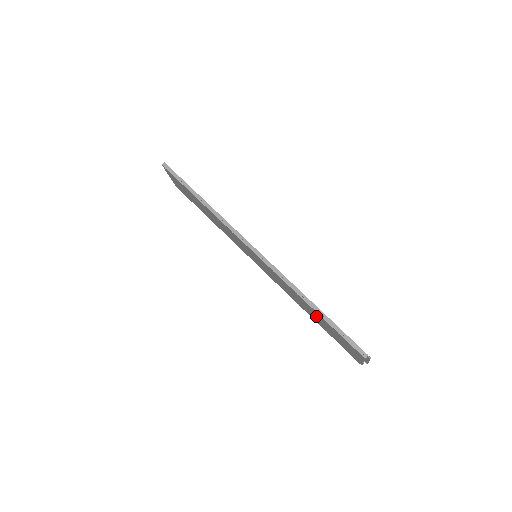
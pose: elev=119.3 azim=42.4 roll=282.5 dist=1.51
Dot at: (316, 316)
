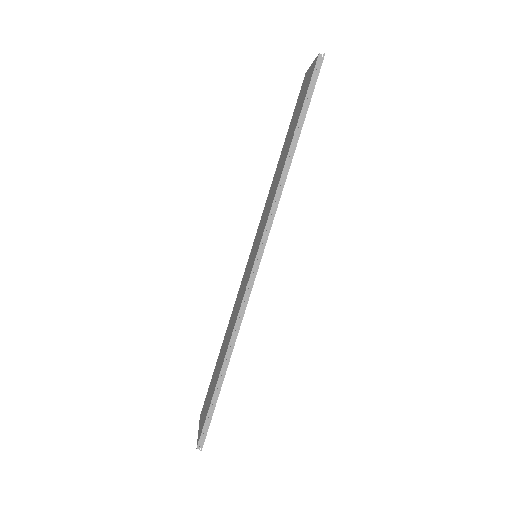
Dot at: (219, 365)
